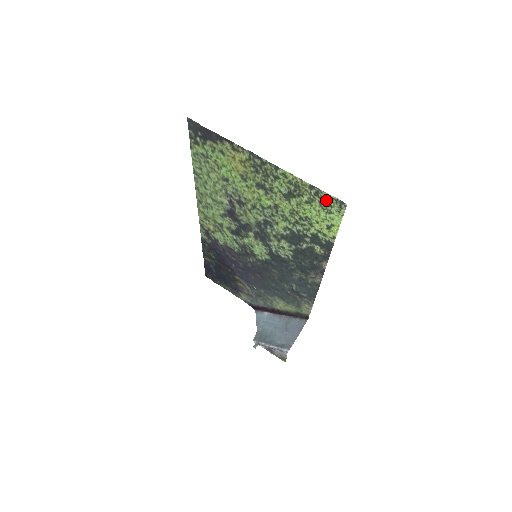
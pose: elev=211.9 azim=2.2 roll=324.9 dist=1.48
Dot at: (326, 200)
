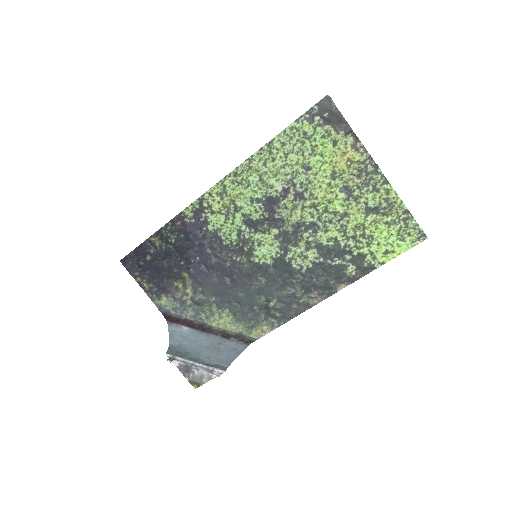
Dot at: (410, 228)
